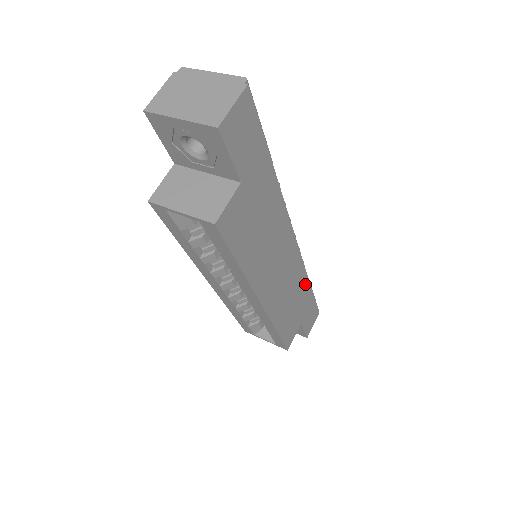
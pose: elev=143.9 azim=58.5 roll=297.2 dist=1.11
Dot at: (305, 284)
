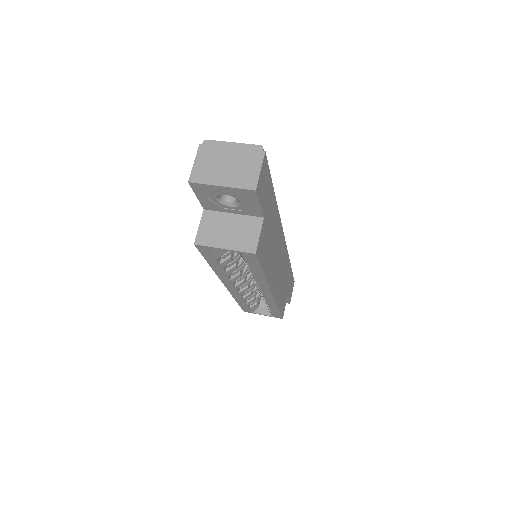
Dot at: (288, 265)
